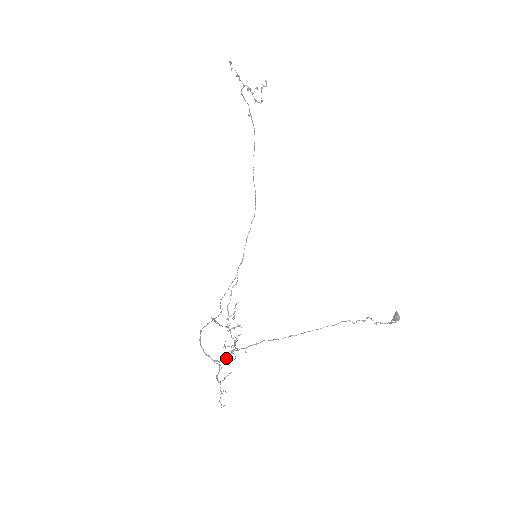
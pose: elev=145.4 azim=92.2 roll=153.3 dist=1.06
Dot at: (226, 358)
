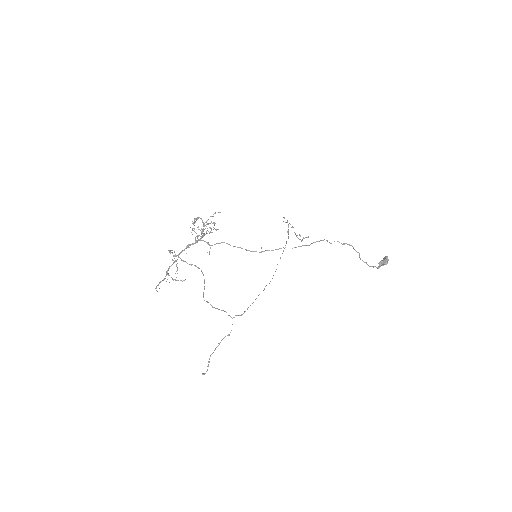
Dot at: (188, 246)
